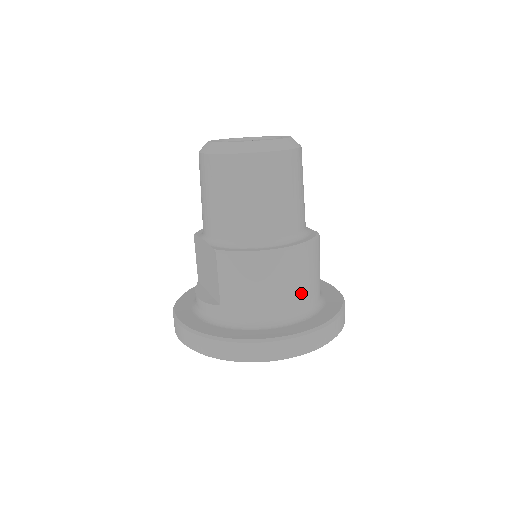
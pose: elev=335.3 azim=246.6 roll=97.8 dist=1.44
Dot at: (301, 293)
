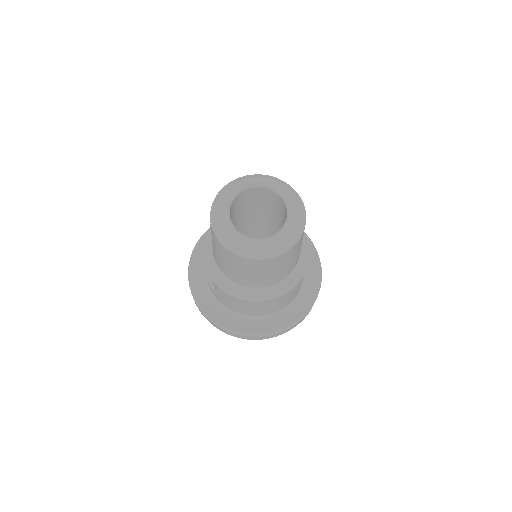
Dot at: (273, 309)
